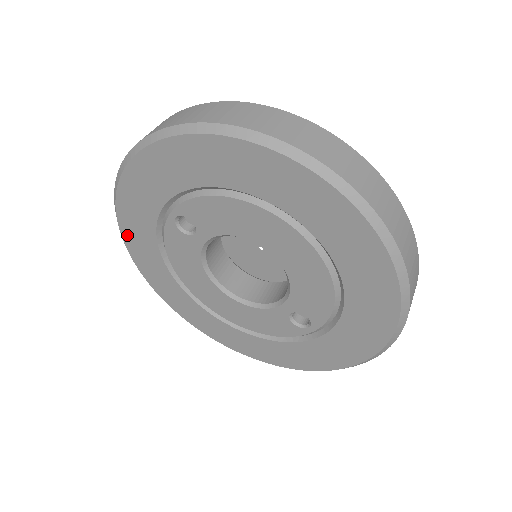
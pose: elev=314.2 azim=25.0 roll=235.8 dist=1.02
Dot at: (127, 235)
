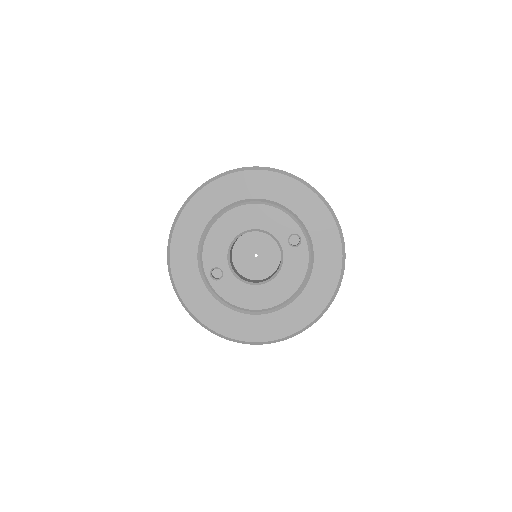
Dot at: (213, 325)
